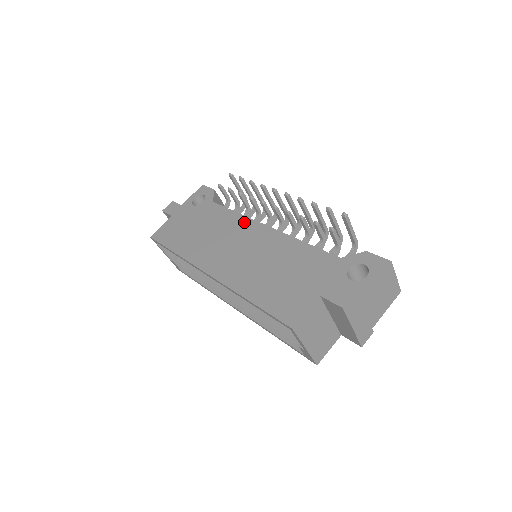
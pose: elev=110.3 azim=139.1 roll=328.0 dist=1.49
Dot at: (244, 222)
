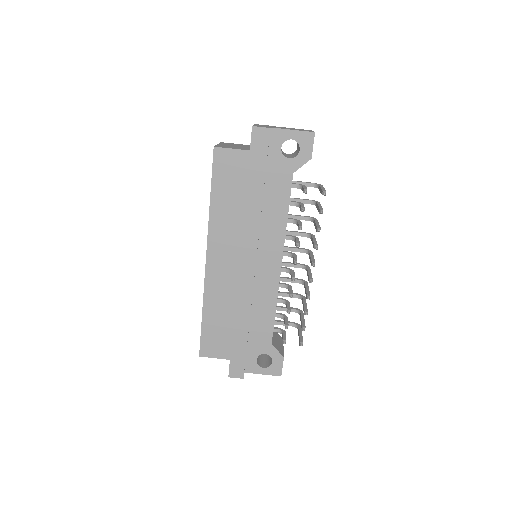
Dot at: (278, 236)
